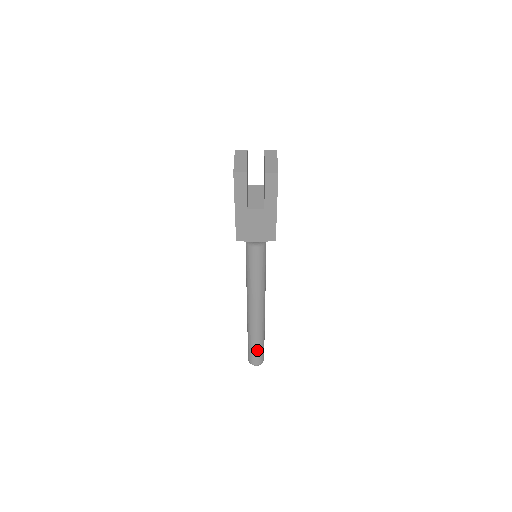
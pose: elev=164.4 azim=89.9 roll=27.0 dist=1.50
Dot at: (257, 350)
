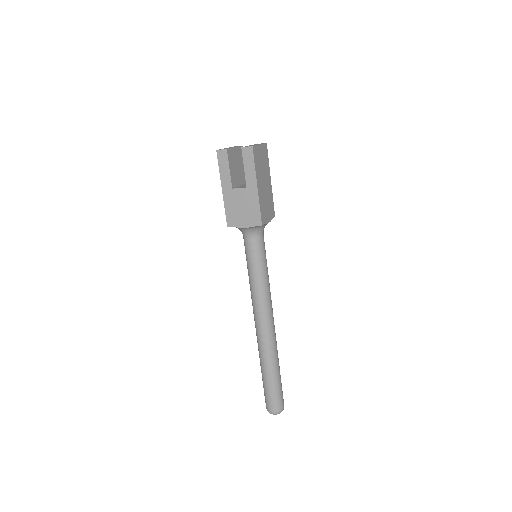
Dot at: (270, 387)
